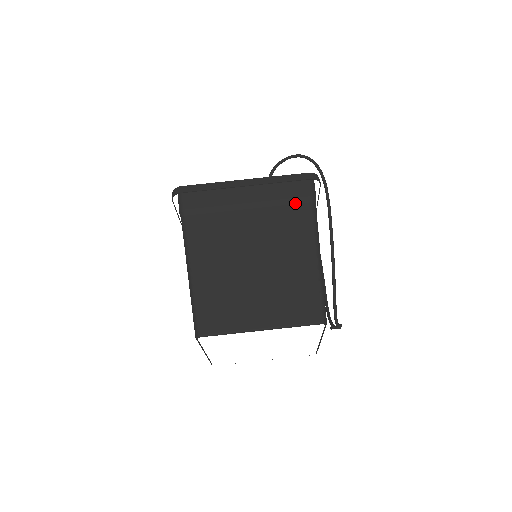
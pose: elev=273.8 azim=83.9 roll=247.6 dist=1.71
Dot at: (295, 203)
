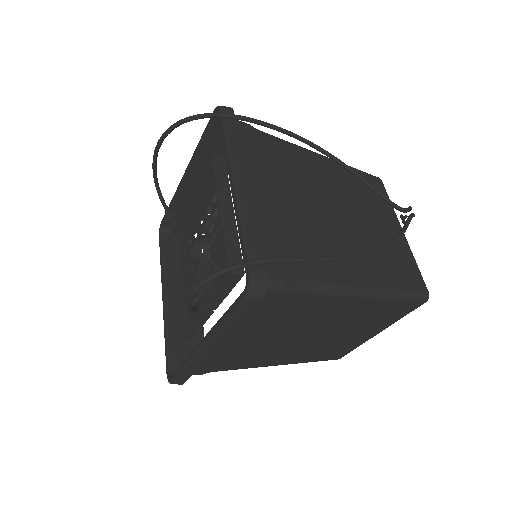
Dot at: (276, 307)
